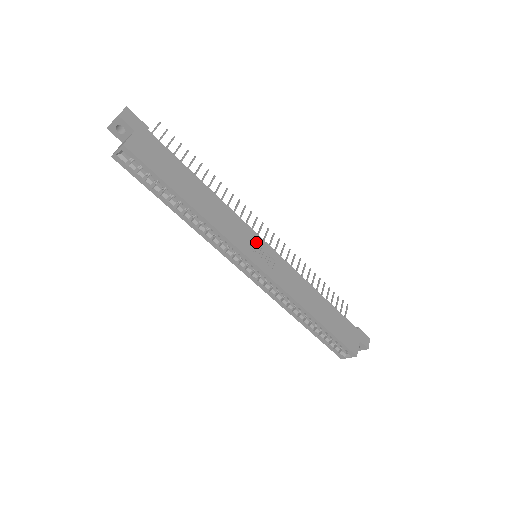
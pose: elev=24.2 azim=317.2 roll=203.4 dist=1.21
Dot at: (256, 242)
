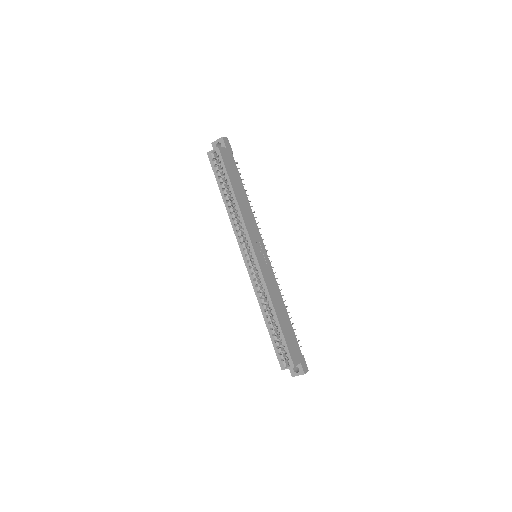
Dot at: (261, 245)
